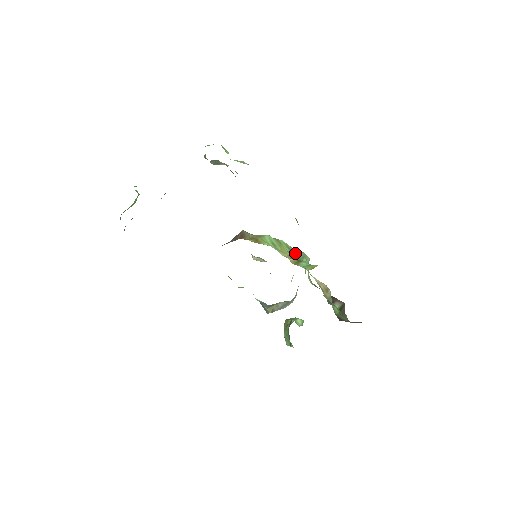
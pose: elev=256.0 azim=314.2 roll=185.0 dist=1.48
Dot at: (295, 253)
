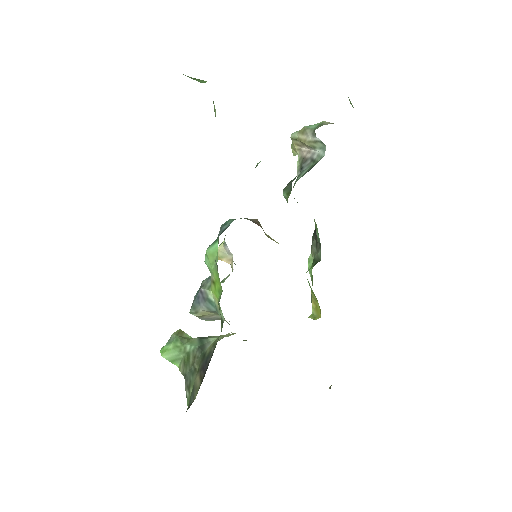
Dot at: occluded
